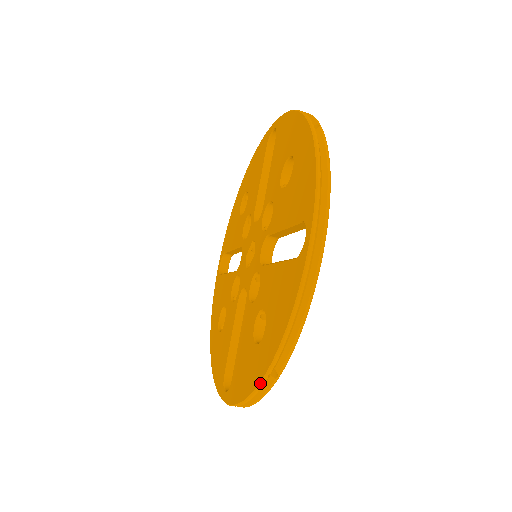
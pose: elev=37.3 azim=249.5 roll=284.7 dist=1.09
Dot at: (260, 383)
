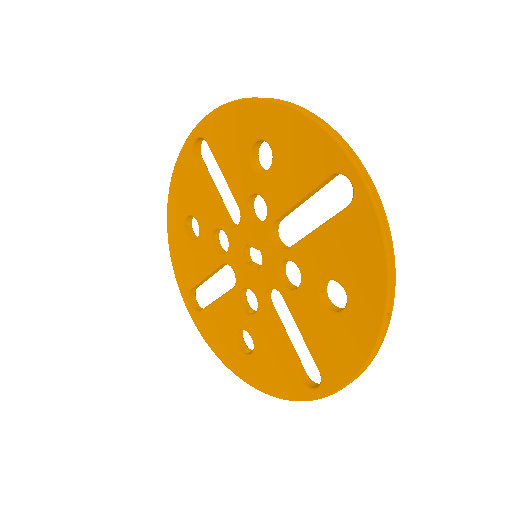
Dot at: occluded
